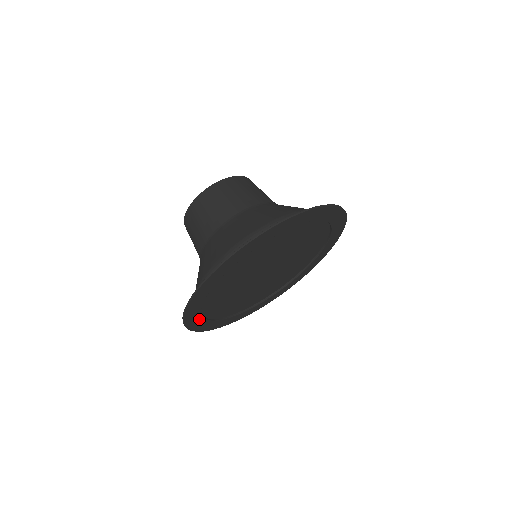
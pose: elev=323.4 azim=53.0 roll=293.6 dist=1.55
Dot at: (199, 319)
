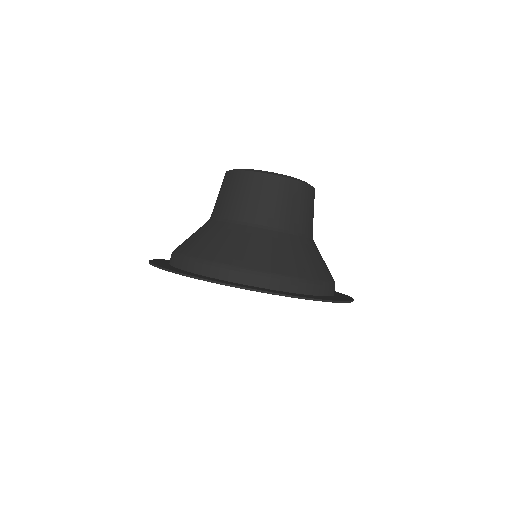
Dot at: occluded
